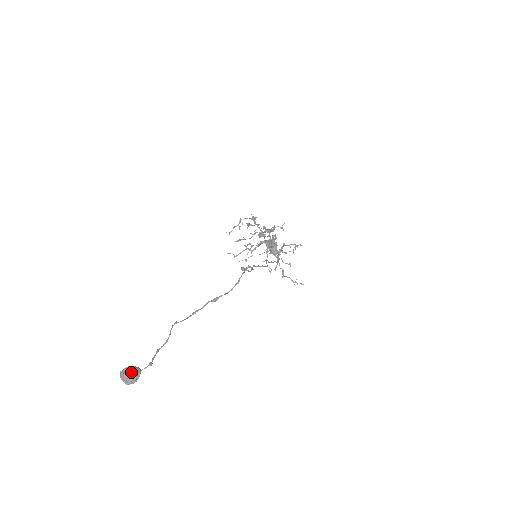
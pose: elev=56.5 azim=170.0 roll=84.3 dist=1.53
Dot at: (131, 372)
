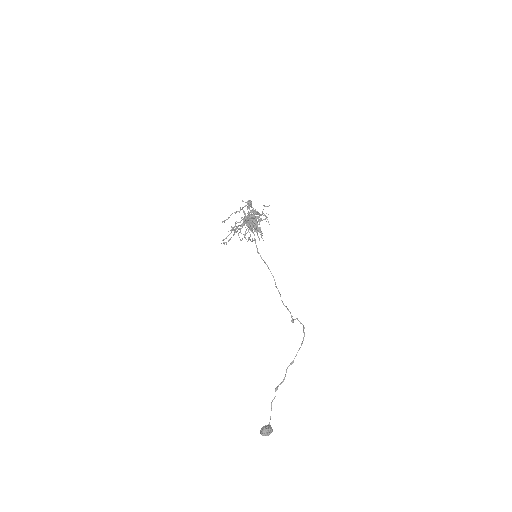
Dot at: (271, 432)
